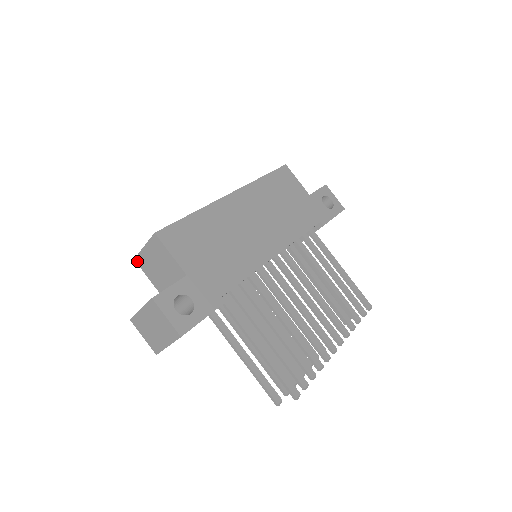
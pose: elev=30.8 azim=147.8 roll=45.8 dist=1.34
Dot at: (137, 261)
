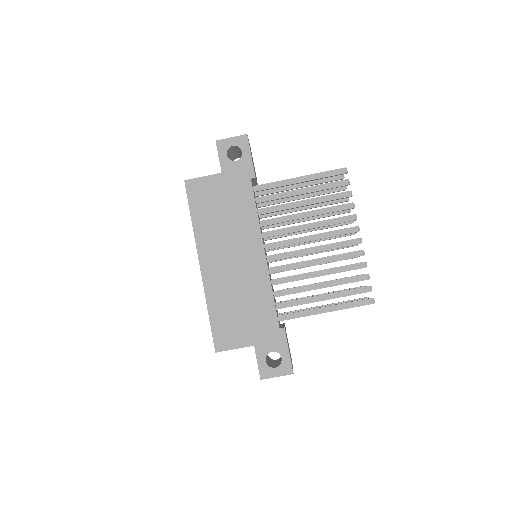
Dot at: occluded
